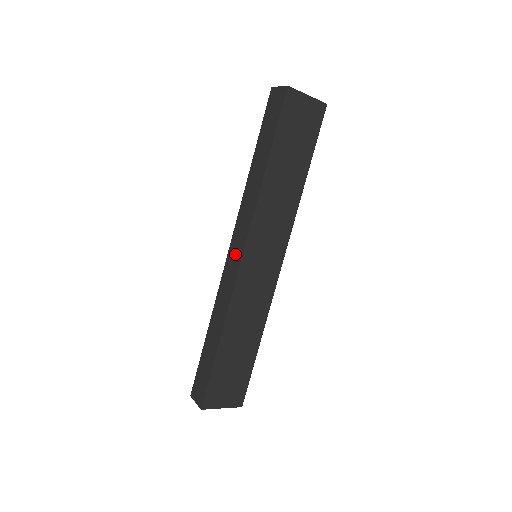
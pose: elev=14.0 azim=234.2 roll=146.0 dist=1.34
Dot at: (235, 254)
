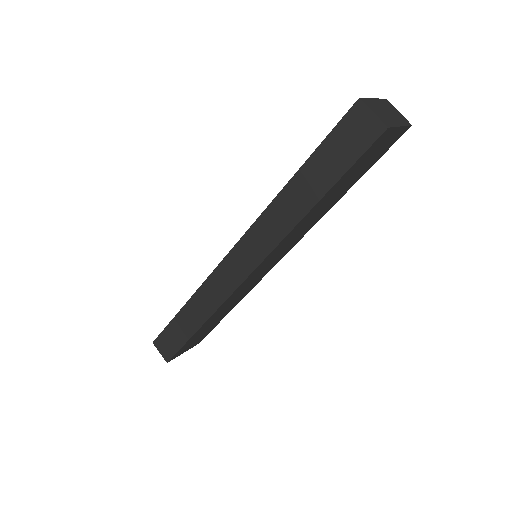
Dot at: (238, 266)
